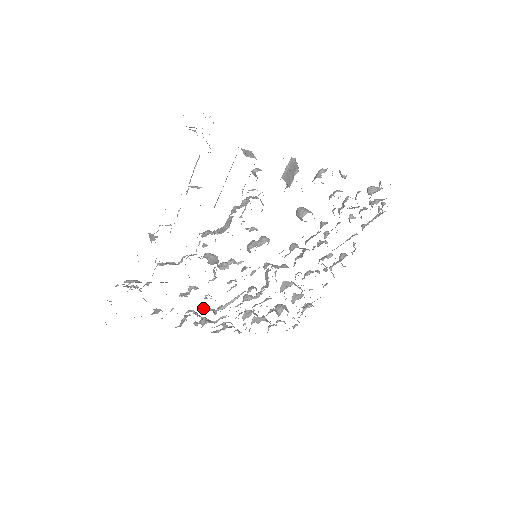
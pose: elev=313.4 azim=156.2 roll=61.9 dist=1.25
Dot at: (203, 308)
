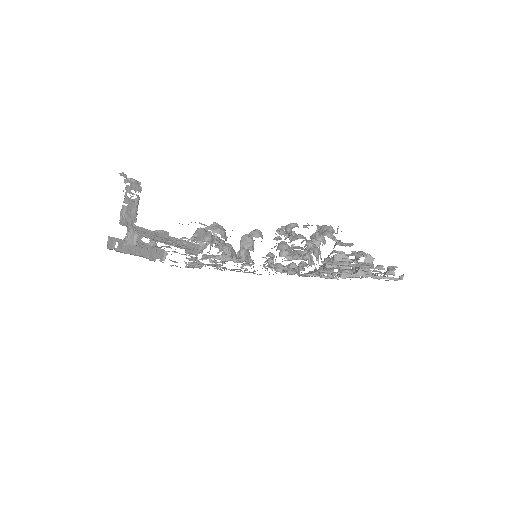
Dot at: occluded
